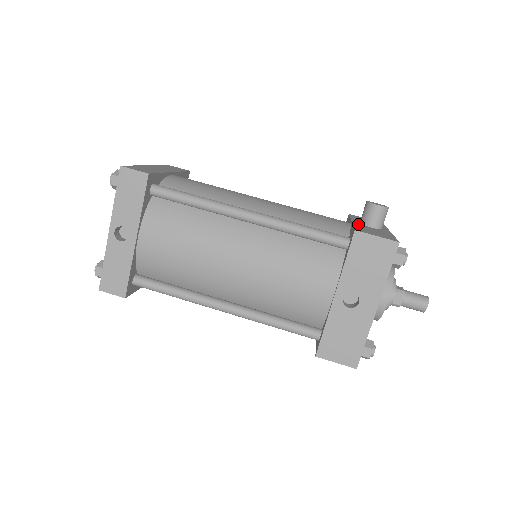
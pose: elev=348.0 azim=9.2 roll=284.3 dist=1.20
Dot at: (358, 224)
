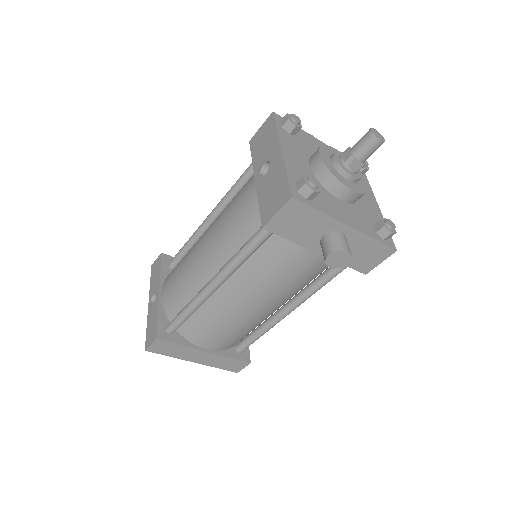
Dot at: occluded
